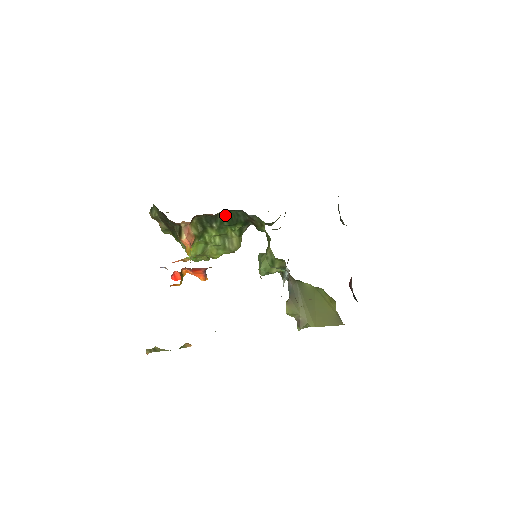
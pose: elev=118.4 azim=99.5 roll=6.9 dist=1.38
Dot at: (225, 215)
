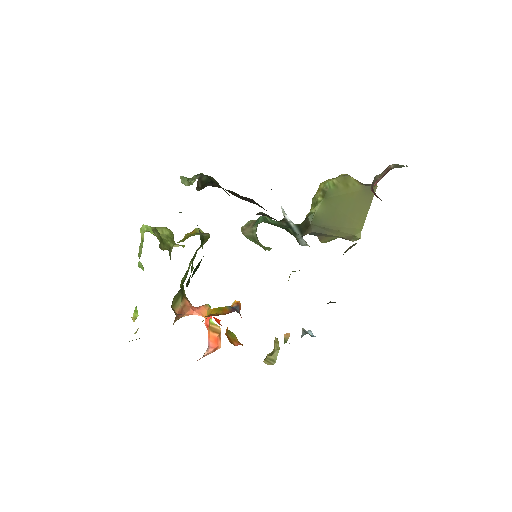
Dot at: occluded
